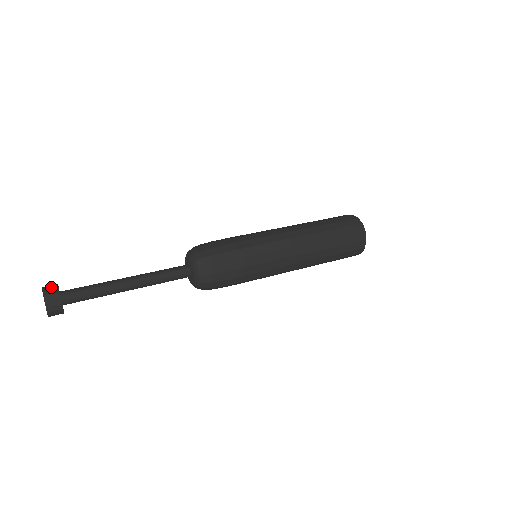
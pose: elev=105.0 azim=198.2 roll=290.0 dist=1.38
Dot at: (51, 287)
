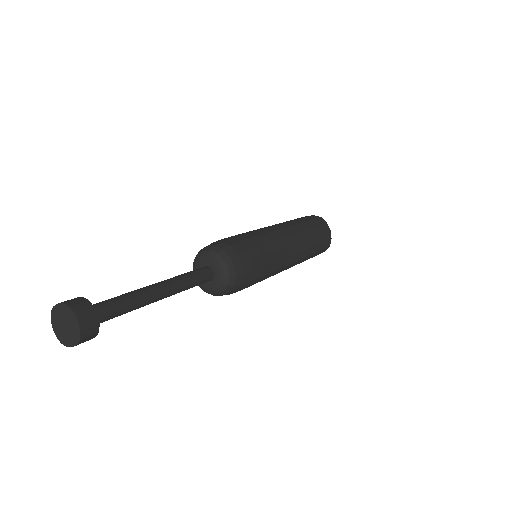
Dot at: (71, 299)
